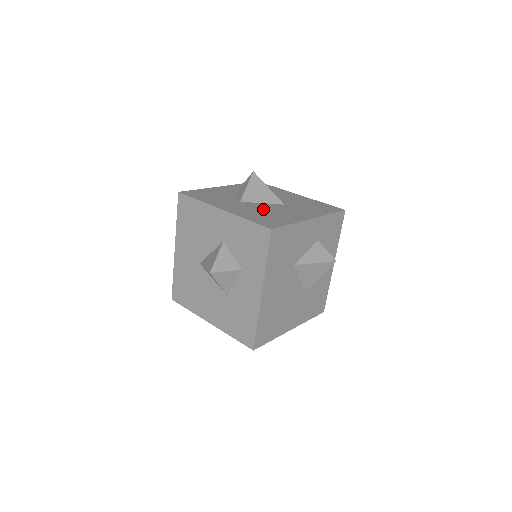
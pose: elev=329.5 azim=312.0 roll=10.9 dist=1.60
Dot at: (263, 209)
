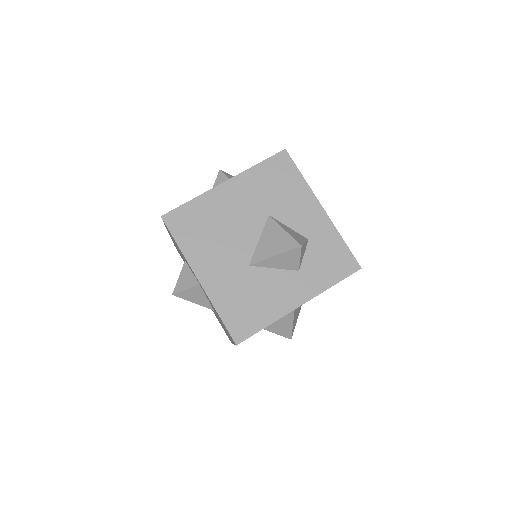
Dot at: occluded
